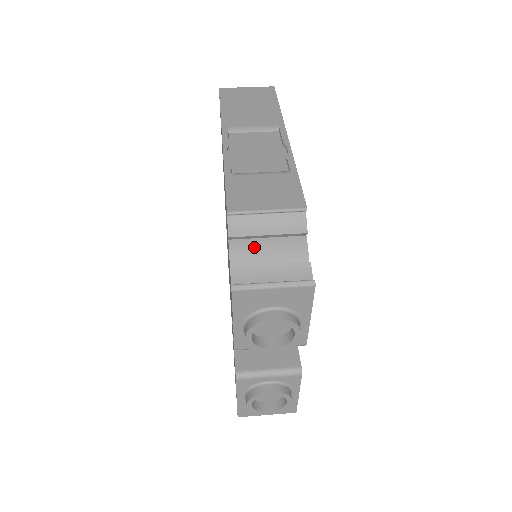
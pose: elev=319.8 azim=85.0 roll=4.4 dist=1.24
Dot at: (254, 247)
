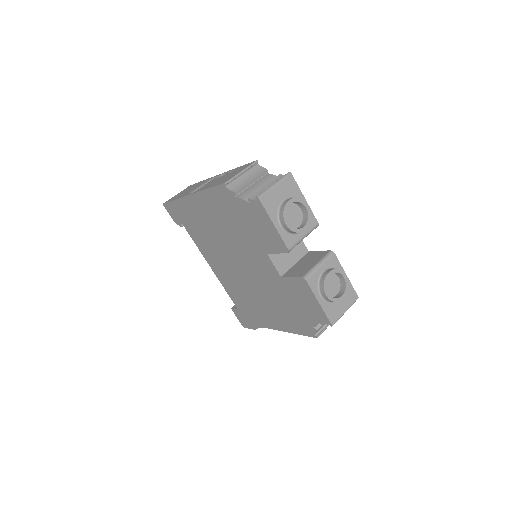
Dot at: (250, 190)
